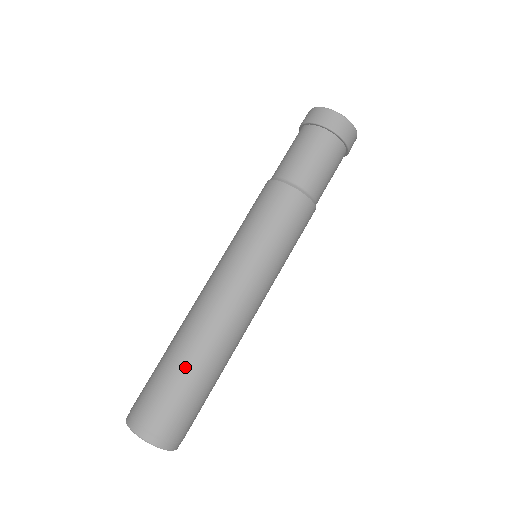
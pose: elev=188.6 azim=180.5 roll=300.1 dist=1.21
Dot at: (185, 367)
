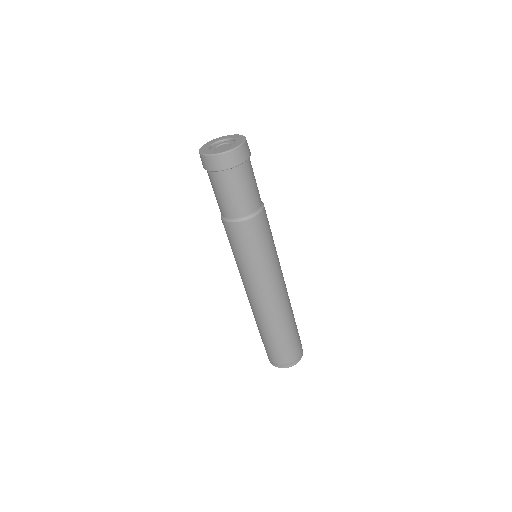
Dot at: (268, 335)
